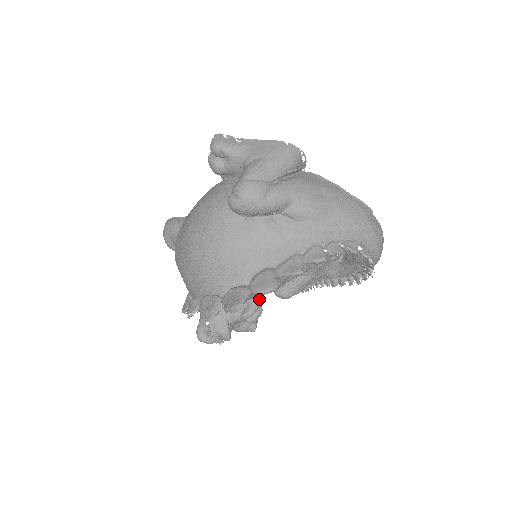
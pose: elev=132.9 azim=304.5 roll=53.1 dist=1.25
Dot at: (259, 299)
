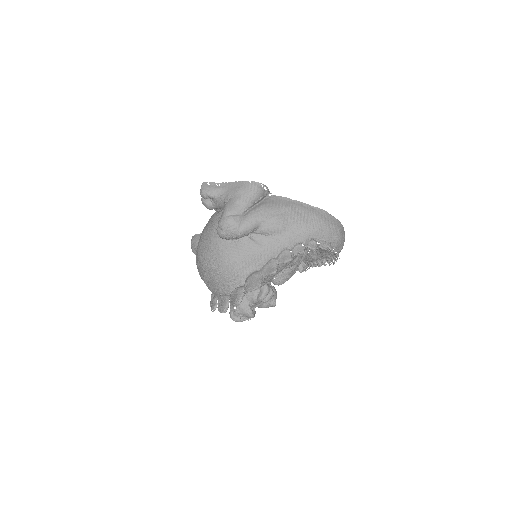
Dot at: (270, 283)
